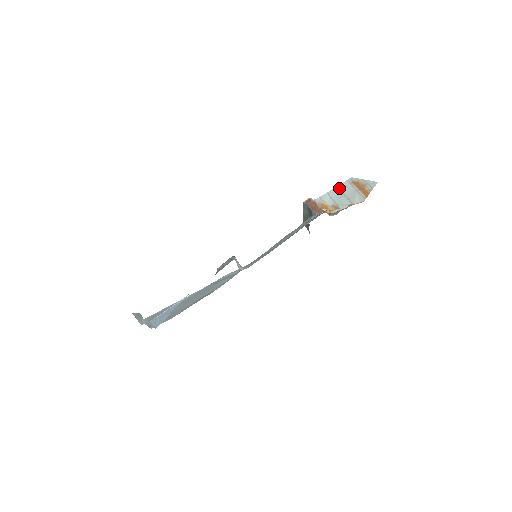
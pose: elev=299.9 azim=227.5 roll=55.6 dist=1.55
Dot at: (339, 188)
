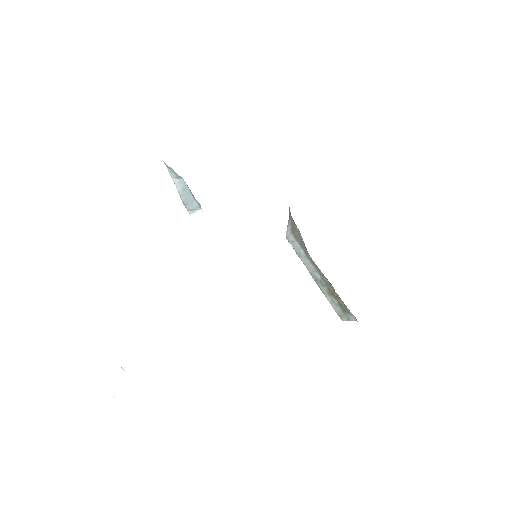
Dot at: occluded
